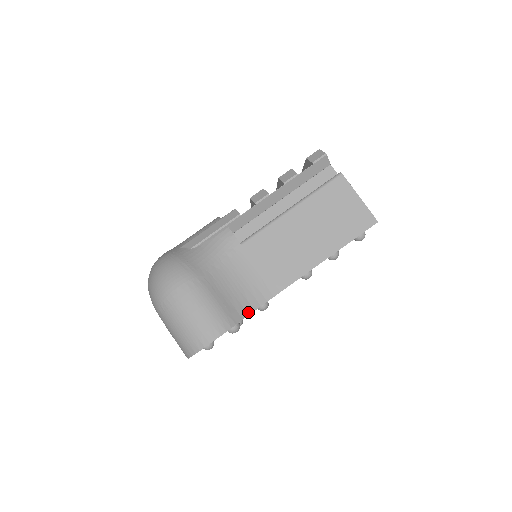
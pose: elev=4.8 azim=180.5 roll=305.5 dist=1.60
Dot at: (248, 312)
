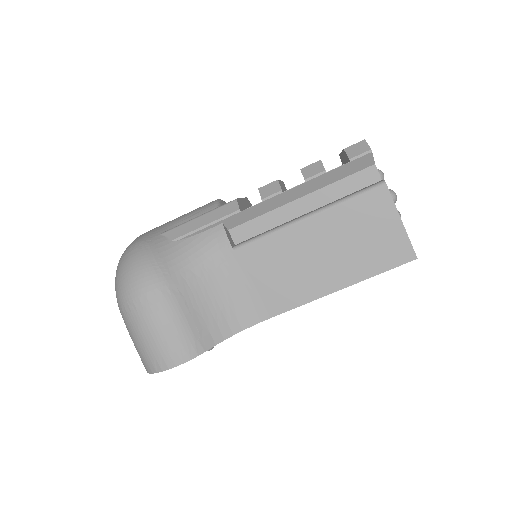
Dot at: (225, 336)
